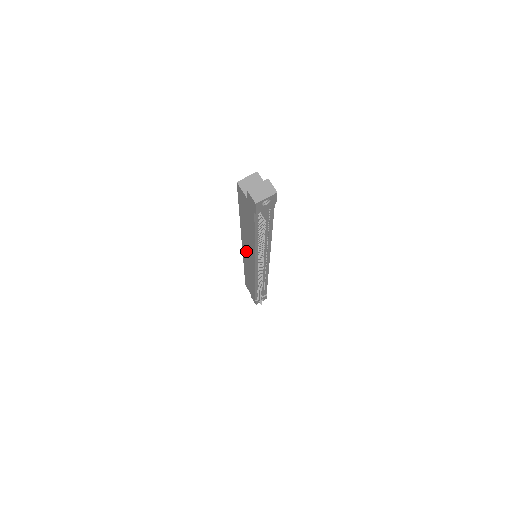
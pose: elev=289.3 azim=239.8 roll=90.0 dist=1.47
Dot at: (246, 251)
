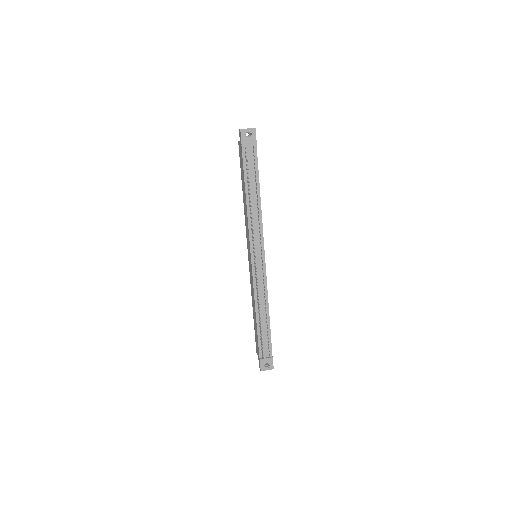
Dot at: (248, 245)
